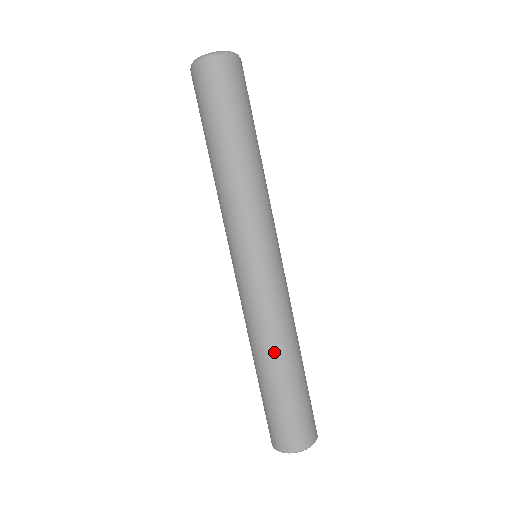
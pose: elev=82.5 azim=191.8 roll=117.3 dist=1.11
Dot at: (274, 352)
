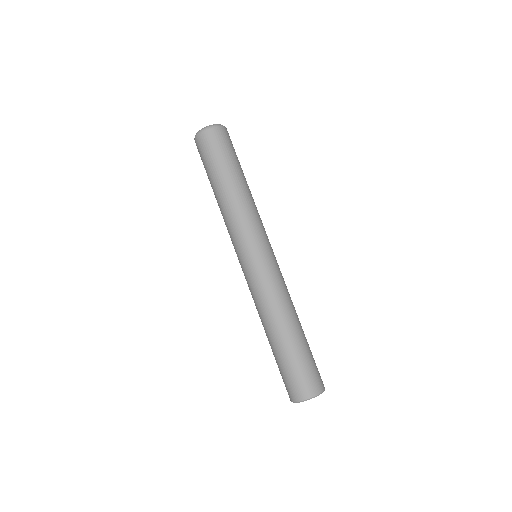
Dot at: (265, 325)
